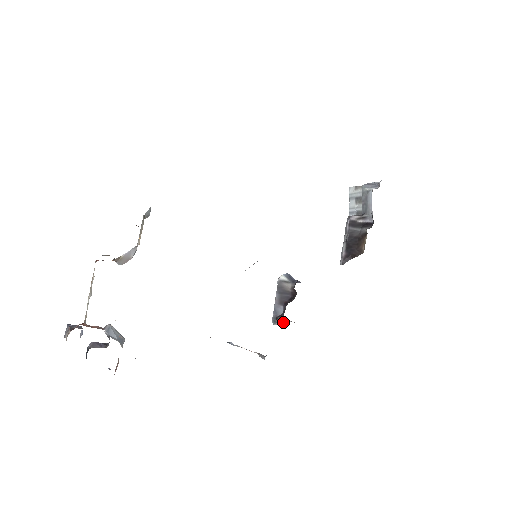
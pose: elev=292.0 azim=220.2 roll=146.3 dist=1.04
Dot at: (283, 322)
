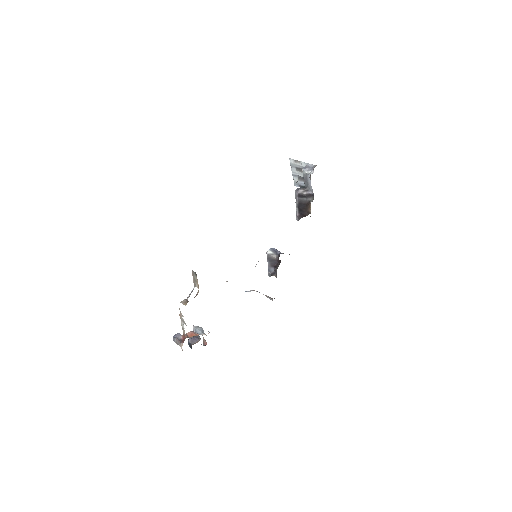
Dot at: occluded
